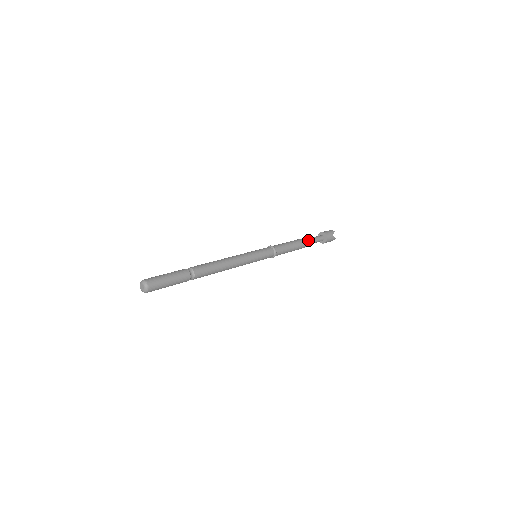
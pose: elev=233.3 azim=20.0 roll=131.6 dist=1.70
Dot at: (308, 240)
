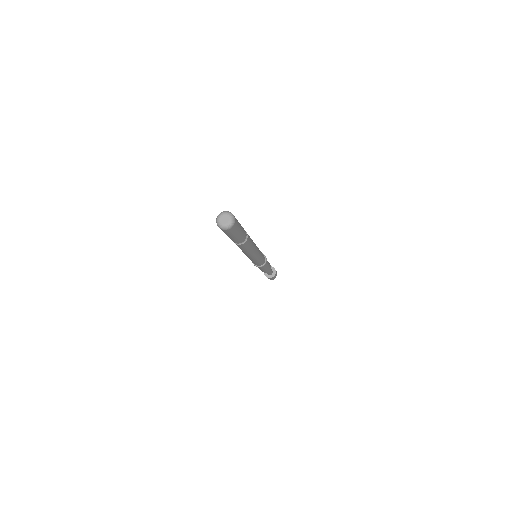
Dot at: occluded
